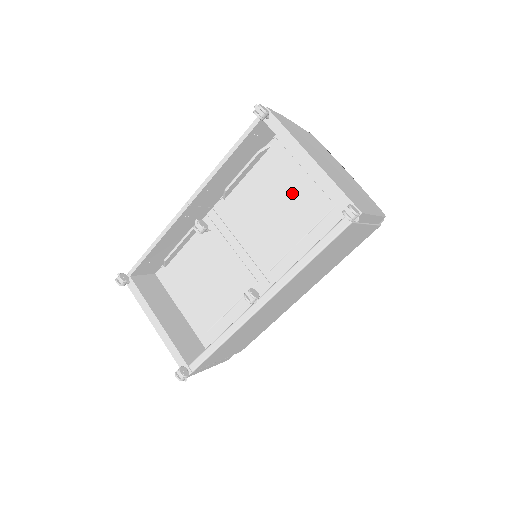
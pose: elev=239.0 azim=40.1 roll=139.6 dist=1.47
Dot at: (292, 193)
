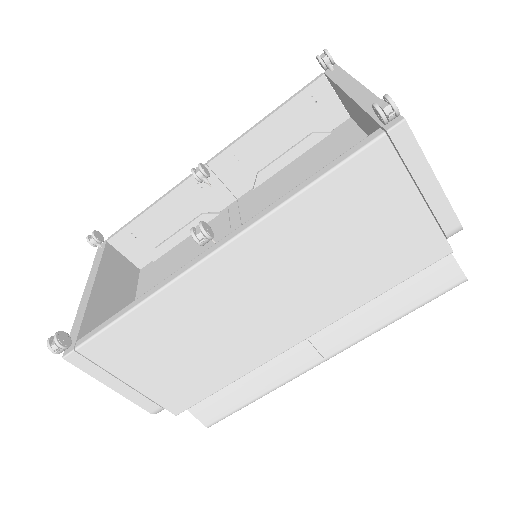
Dot at: occluded
